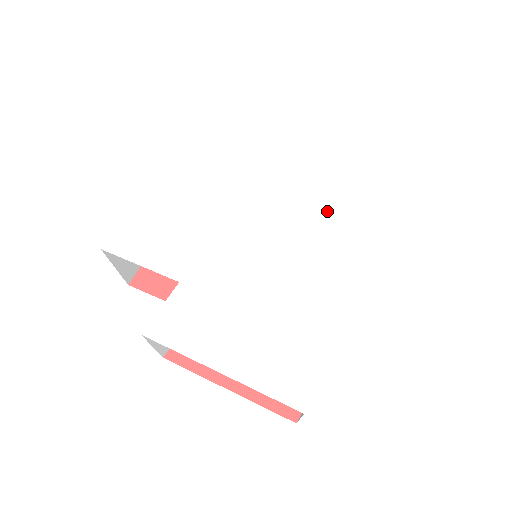
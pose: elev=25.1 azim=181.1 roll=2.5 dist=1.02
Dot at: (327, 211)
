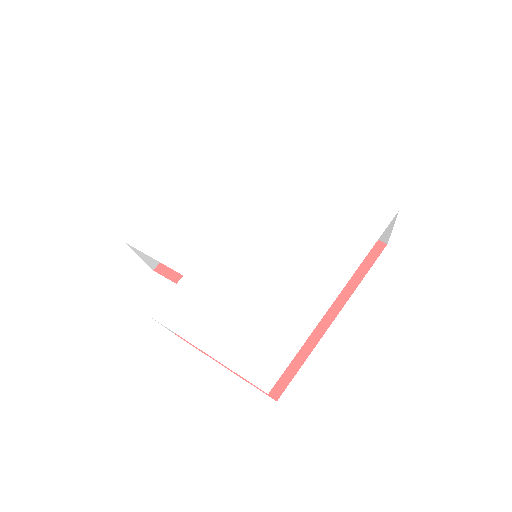
Dot at: (315, 223)
